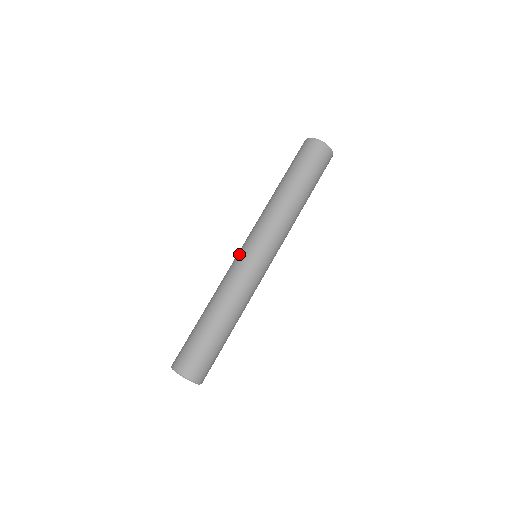
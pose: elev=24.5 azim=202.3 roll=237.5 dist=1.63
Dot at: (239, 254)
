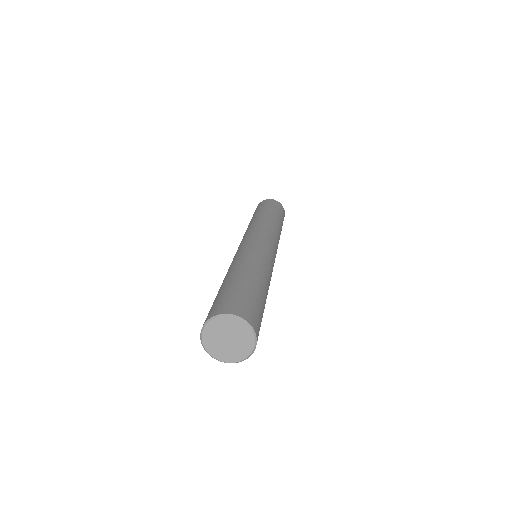
Dot at: (255, 240)
